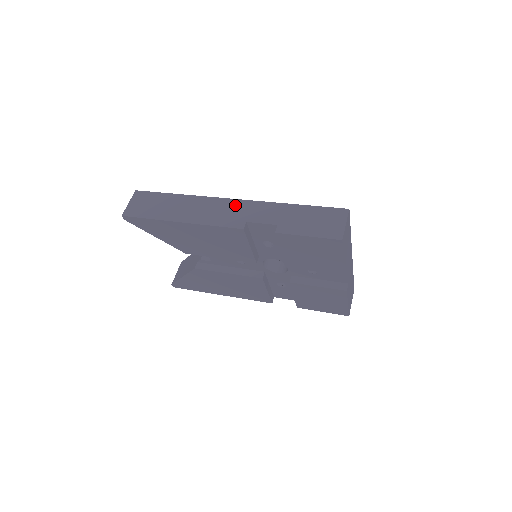
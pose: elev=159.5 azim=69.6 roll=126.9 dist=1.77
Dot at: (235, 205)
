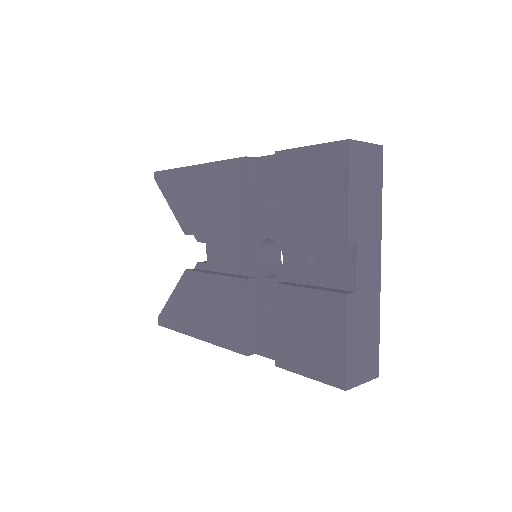
Dot at: occluded
